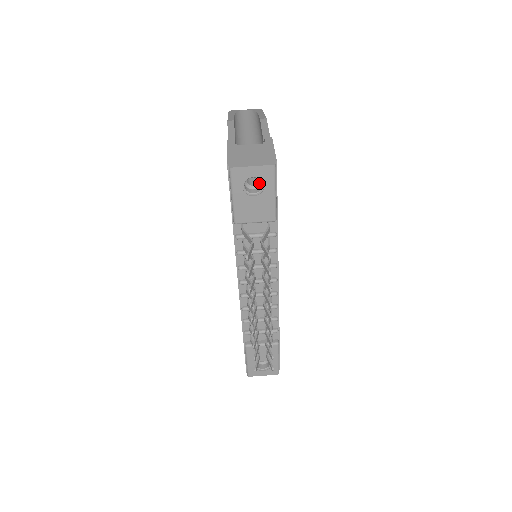
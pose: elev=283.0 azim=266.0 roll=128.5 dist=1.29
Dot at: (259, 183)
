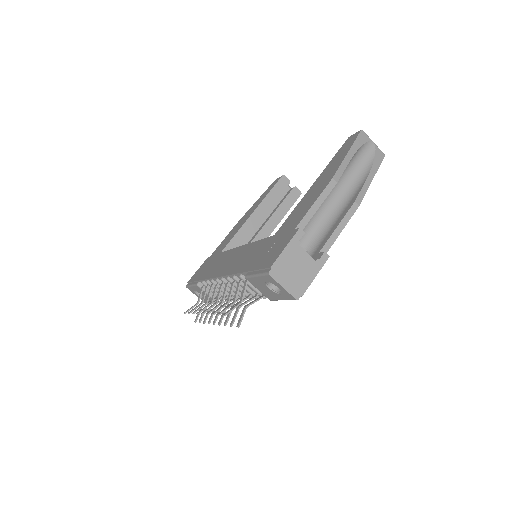
Dot at: occluded
